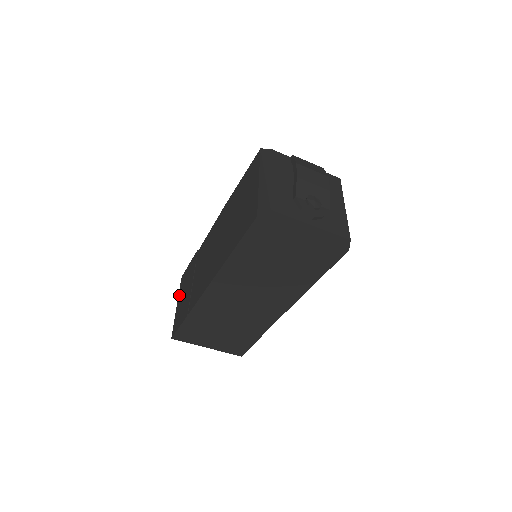
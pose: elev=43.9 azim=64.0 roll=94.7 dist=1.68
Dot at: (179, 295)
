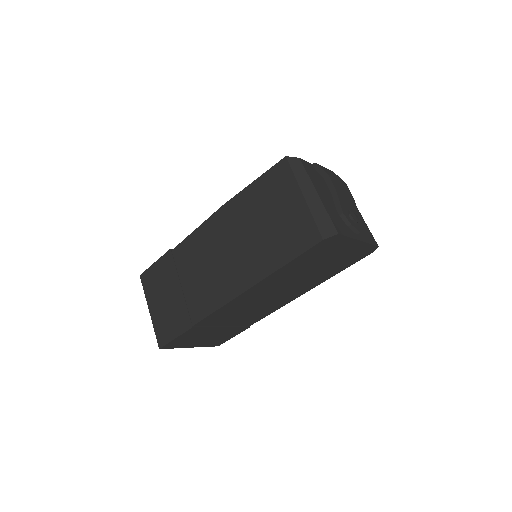
Dot at: (149, 298)
